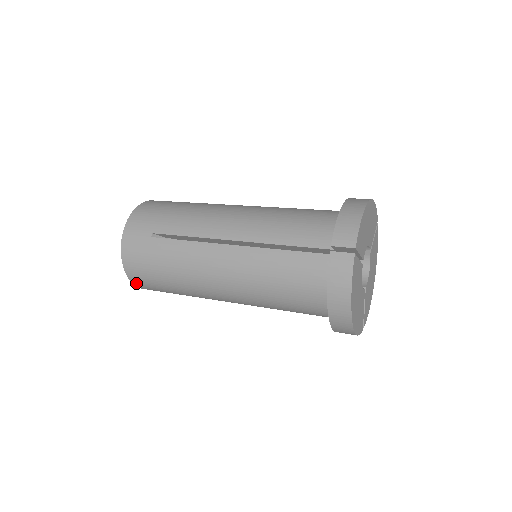
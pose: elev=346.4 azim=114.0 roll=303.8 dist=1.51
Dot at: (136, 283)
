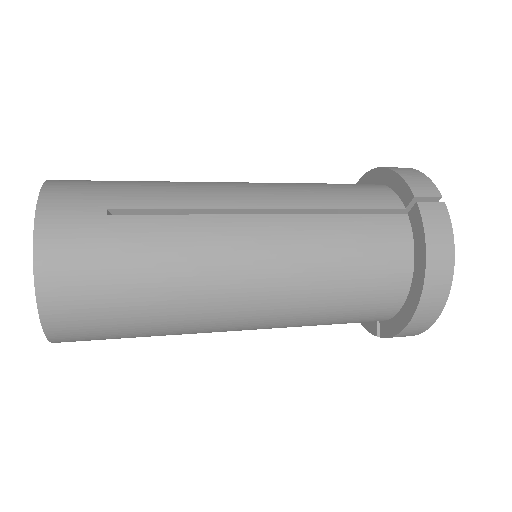
Dot at: (51, 317)
